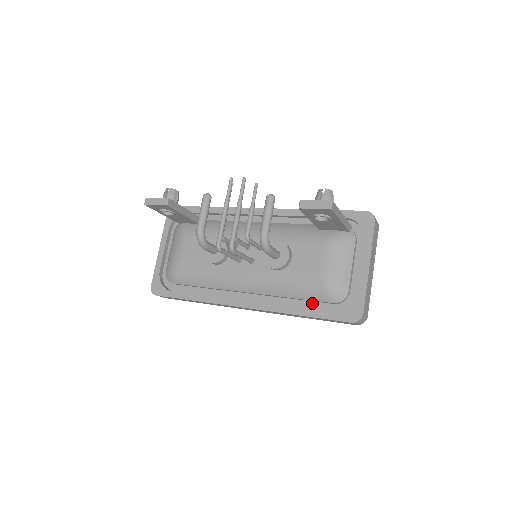
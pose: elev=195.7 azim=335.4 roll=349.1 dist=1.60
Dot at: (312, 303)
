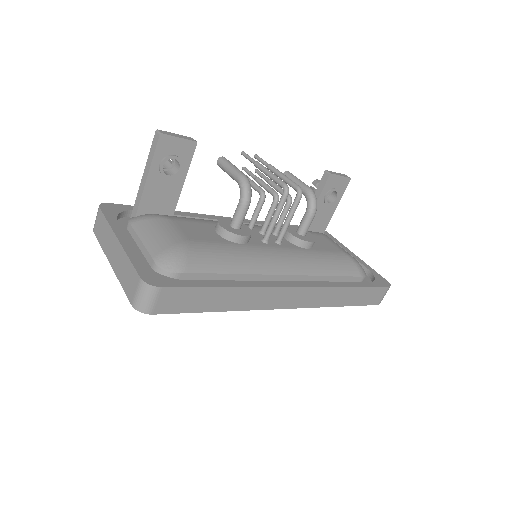
Dot at: occluded
